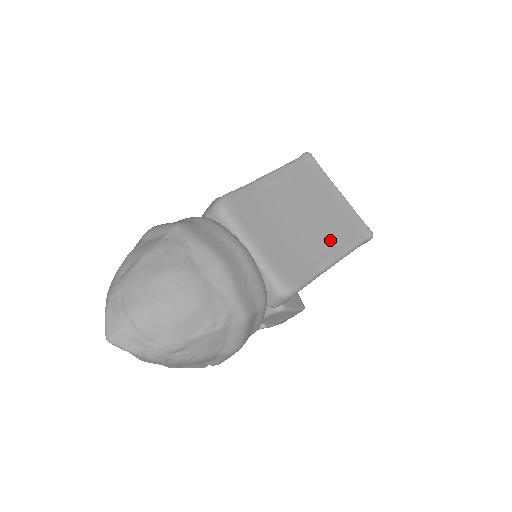
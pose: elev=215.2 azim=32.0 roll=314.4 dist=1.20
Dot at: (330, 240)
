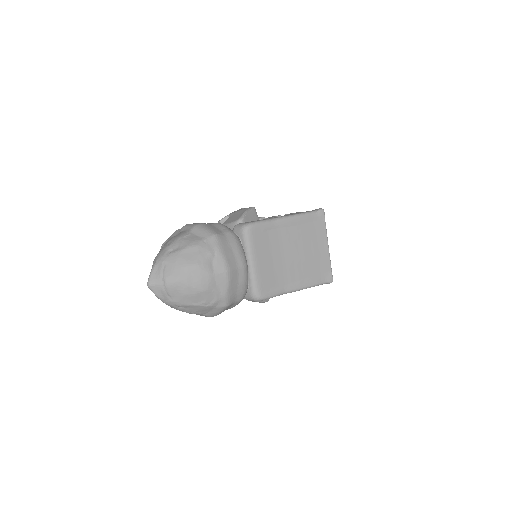
Dot at: (303, 275)
